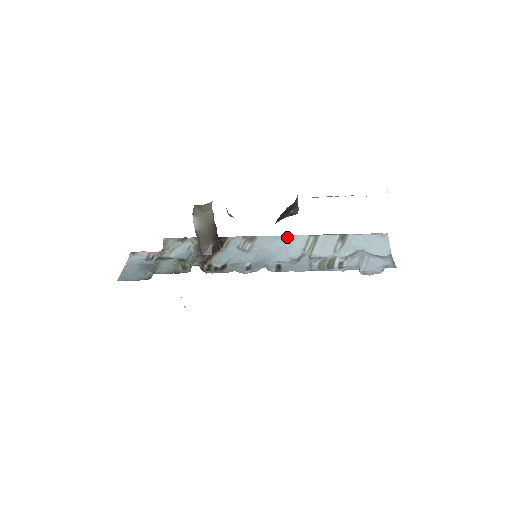
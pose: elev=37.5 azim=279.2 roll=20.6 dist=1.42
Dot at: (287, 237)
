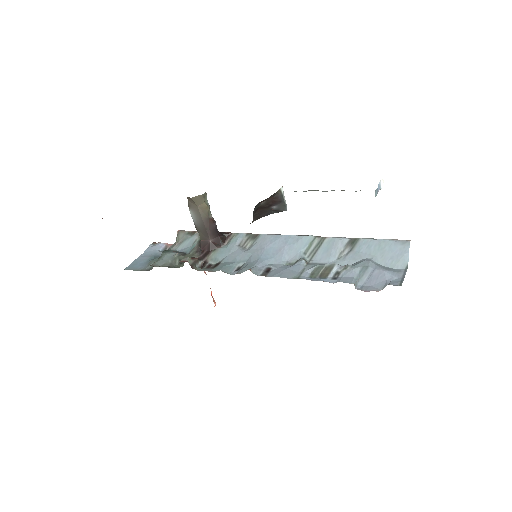
Dot at: (290, 237)
